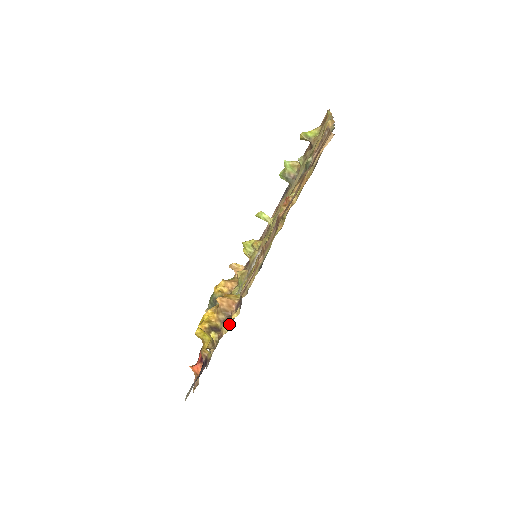
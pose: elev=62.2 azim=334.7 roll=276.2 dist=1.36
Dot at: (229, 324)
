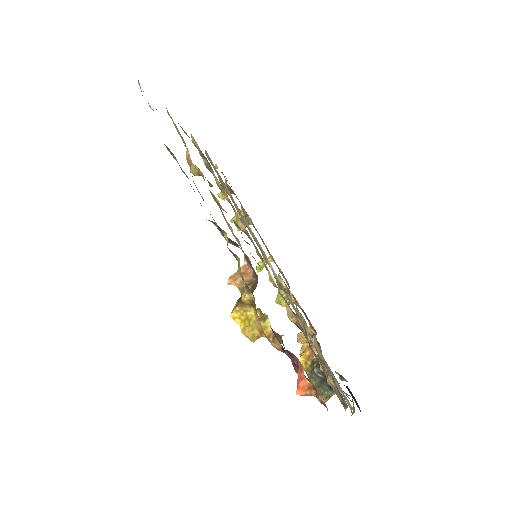
Dot at: (238, 262)
